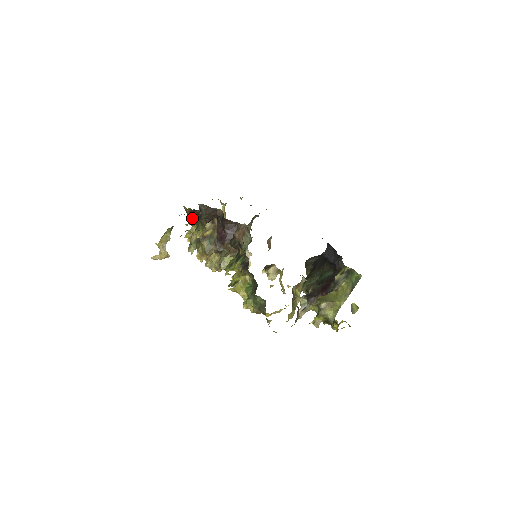
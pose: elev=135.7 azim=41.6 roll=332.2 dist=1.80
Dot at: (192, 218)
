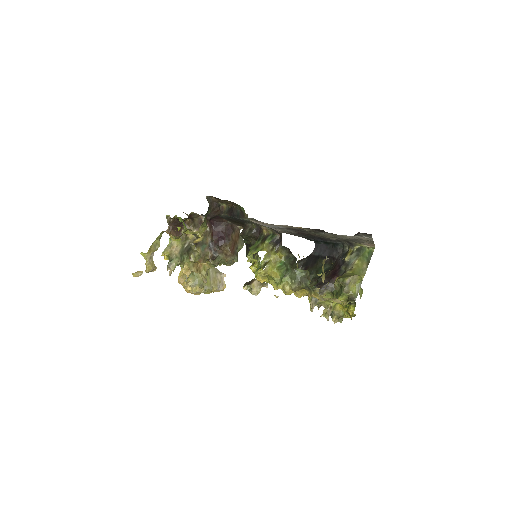
Dot at: (175, 229)
